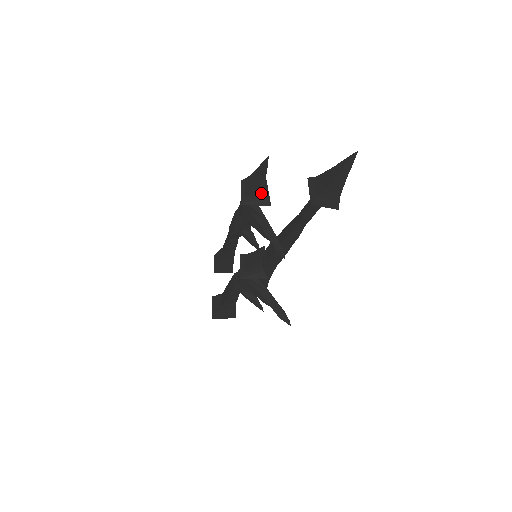
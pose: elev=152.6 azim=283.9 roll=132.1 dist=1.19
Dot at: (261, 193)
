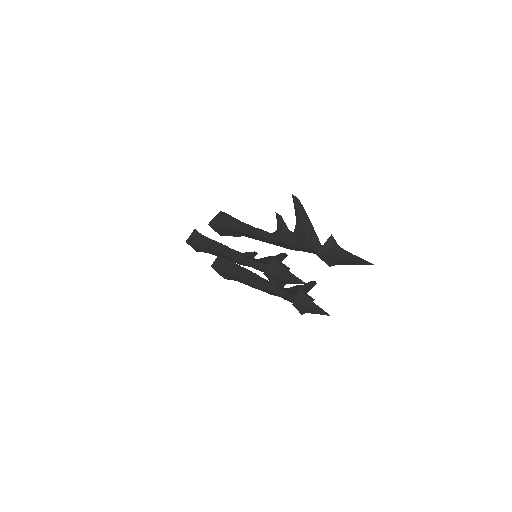
Dot at: occluded
